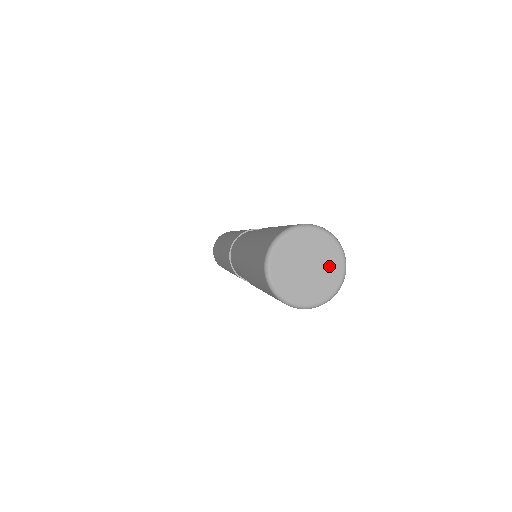
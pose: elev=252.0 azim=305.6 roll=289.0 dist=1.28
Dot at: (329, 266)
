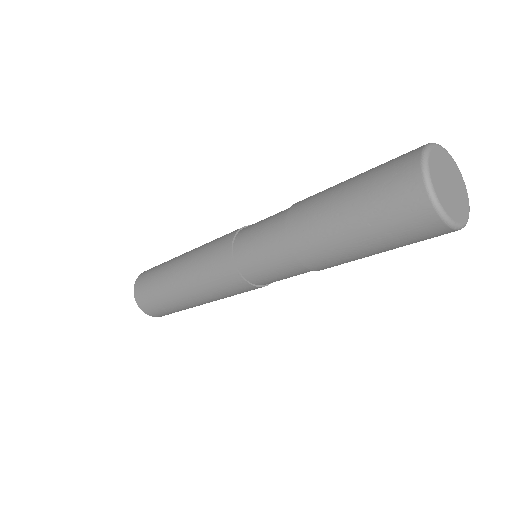
Dot at: (461, 194)
